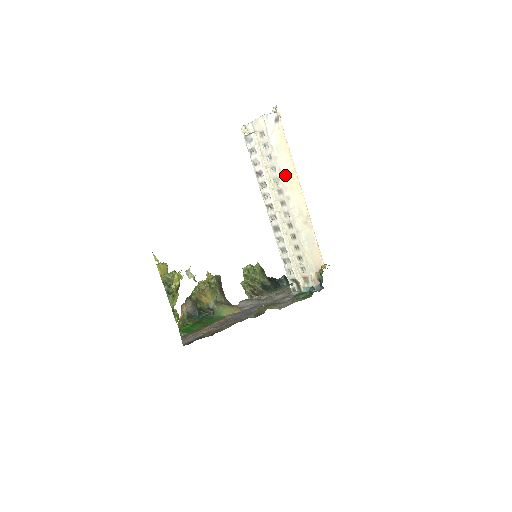
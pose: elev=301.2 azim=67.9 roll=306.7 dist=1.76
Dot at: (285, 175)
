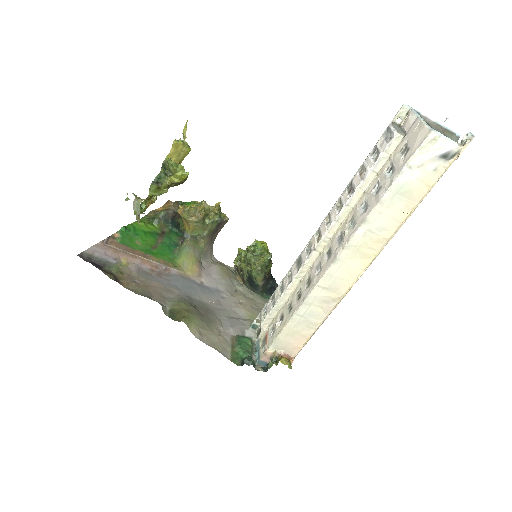
Dot at: (365, 232)
